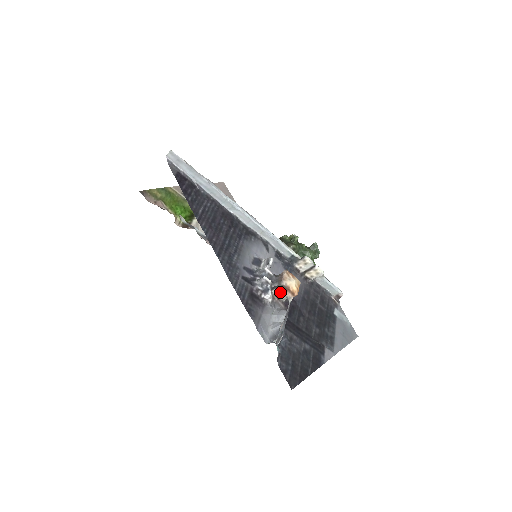
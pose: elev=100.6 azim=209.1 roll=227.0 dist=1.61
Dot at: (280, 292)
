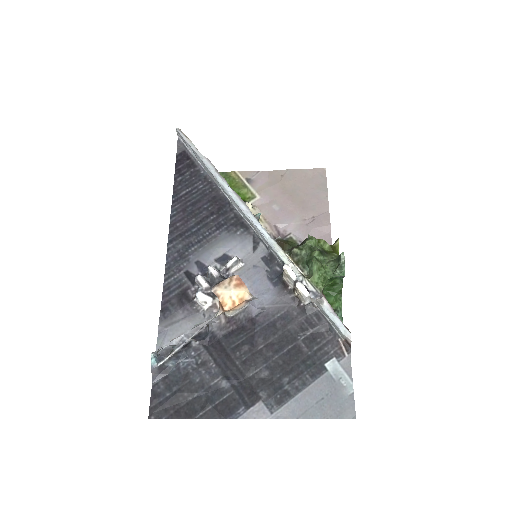
Dot at: occluded
